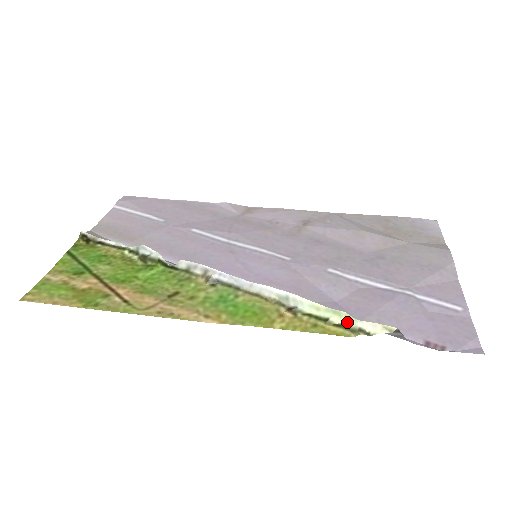
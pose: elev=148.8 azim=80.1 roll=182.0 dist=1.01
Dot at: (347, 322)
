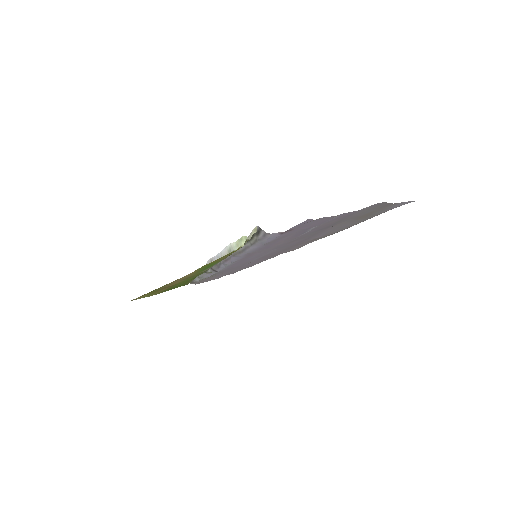
Dot at: occluded
